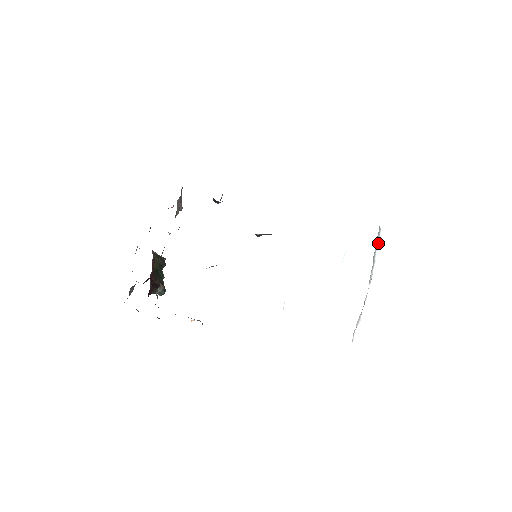
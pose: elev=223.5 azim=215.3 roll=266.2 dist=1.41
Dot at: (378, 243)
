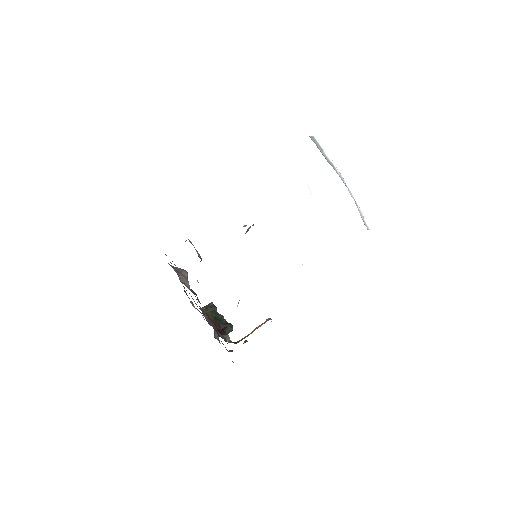
Dot at: (322, 148)
